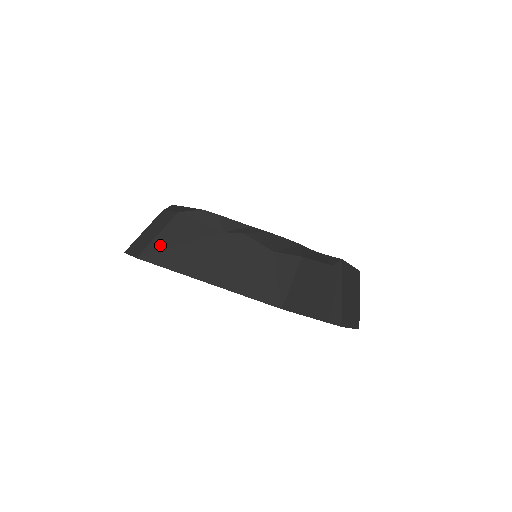
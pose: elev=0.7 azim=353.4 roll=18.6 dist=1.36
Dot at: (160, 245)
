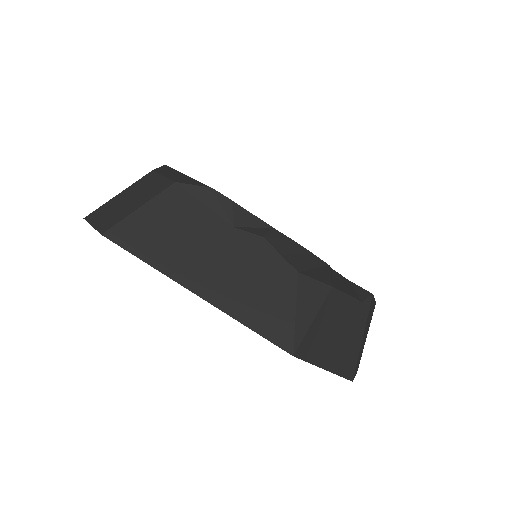
Dot at: (140, 224)
